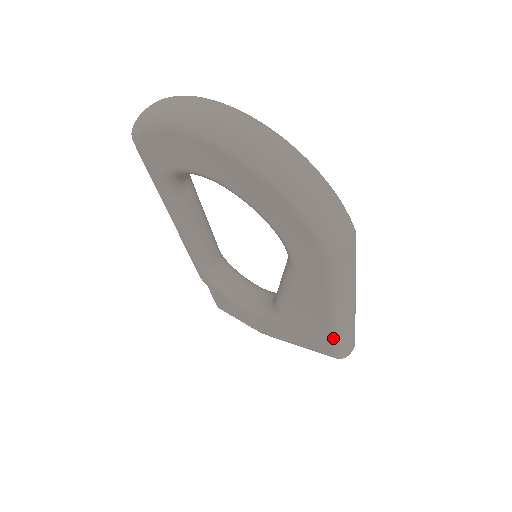
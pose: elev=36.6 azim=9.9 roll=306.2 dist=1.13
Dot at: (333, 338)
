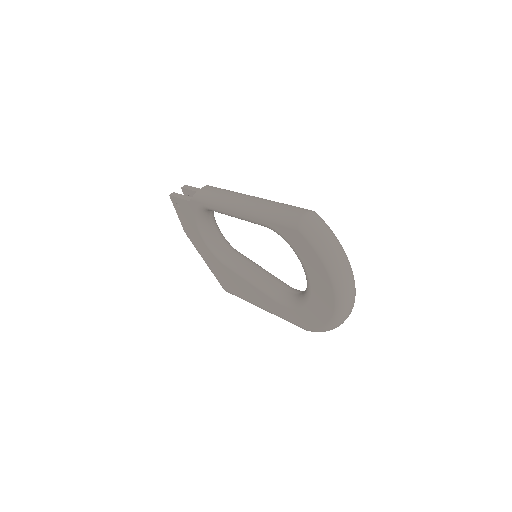
Dot at: occluded
